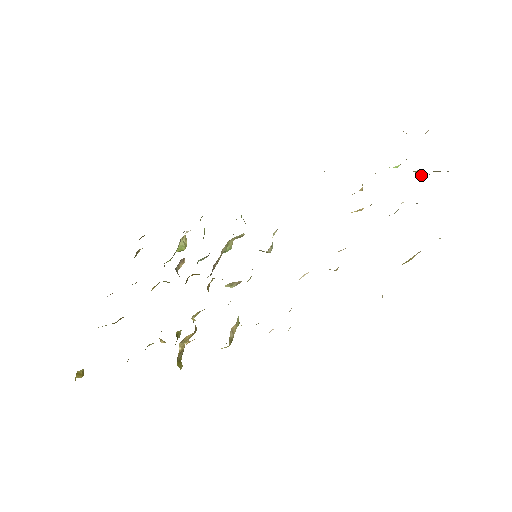
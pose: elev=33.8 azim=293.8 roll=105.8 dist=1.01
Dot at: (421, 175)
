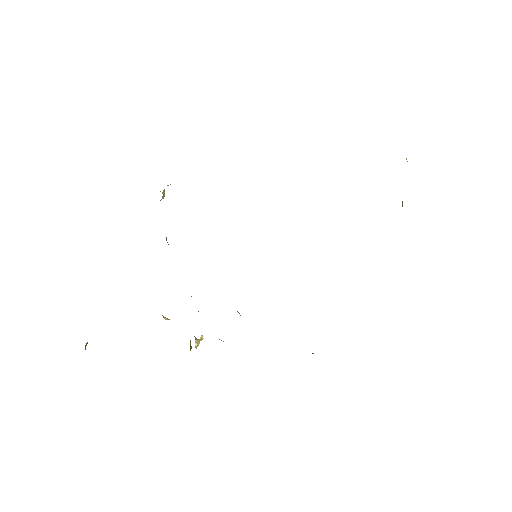
Dot at: occluded
